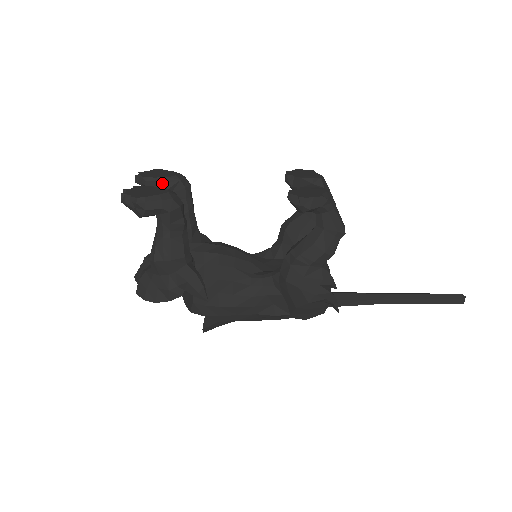
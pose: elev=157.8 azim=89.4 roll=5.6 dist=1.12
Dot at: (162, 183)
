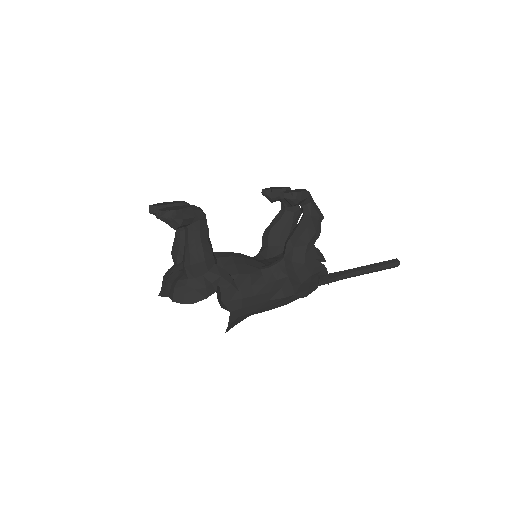
Dot at: occluded
